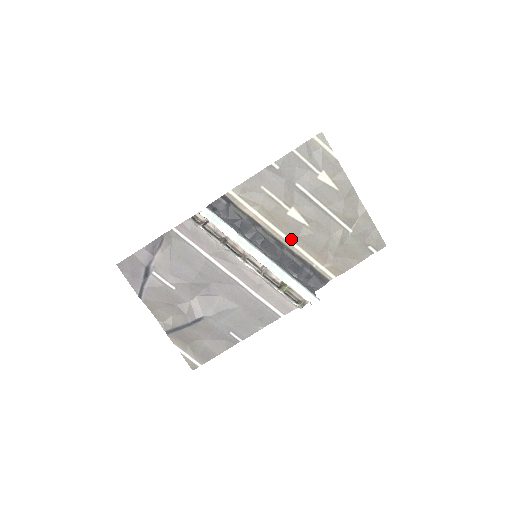
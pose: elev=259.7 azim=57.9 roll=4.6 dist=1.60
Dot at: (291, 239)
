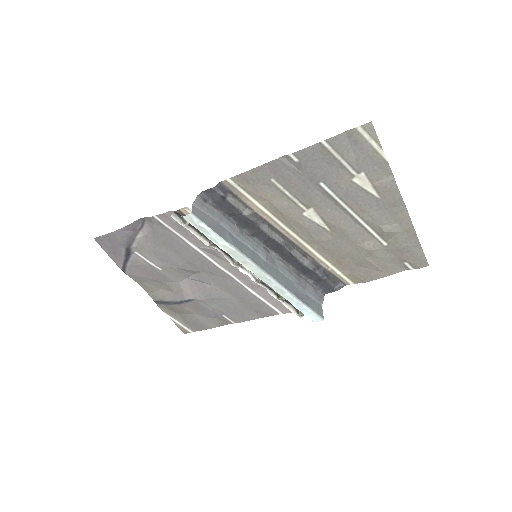
Dot at: (304, 241)
